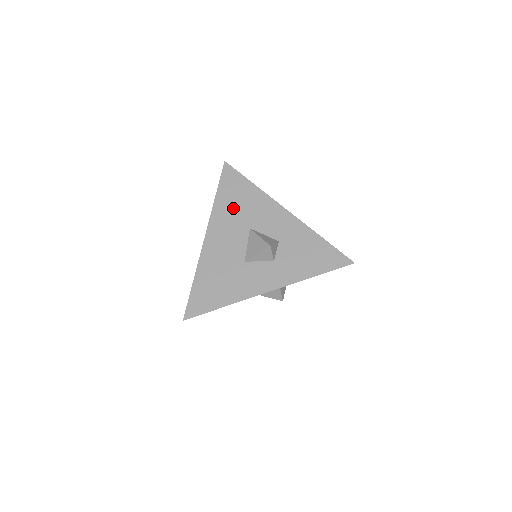
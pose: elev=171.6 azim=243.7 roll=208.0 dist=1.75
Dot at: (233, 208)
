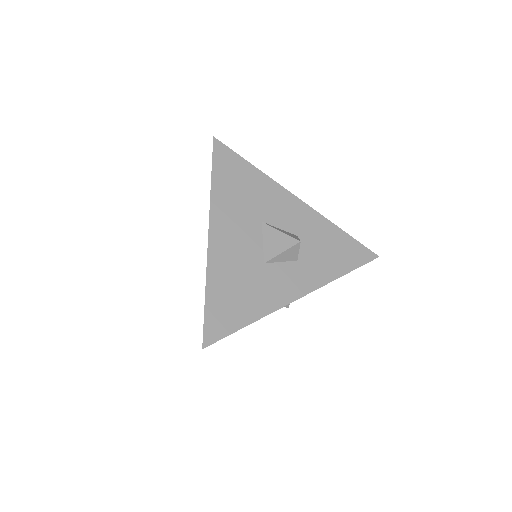
Dot at: (236, 196)
